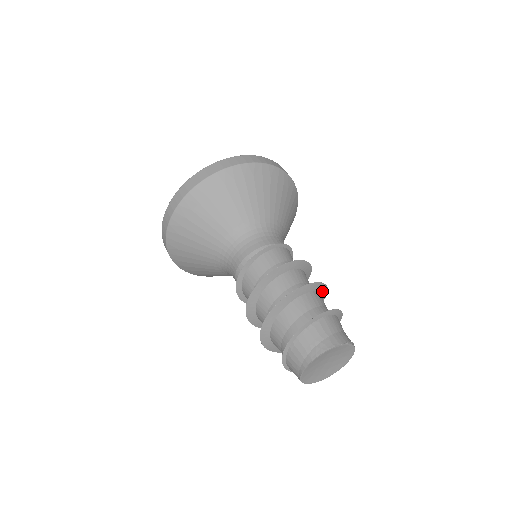
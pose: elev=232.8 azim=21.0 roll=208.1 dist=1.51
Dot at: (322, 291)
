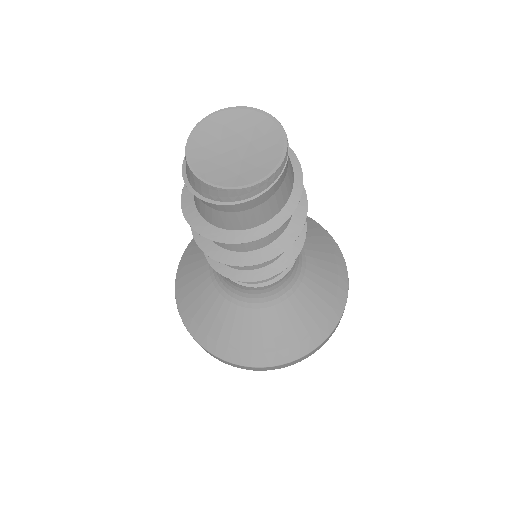
Dot at: (296, 217)
